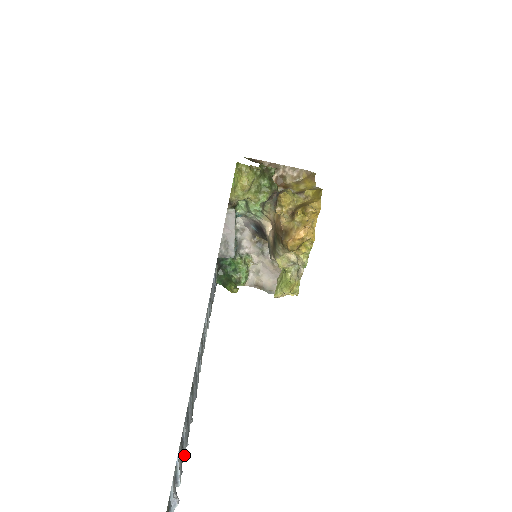
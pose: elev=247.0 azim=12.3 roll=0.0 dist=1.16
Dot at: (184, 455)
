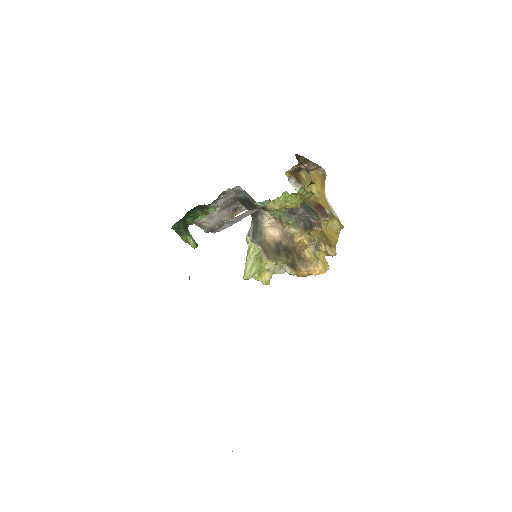
Dot at: occluded
